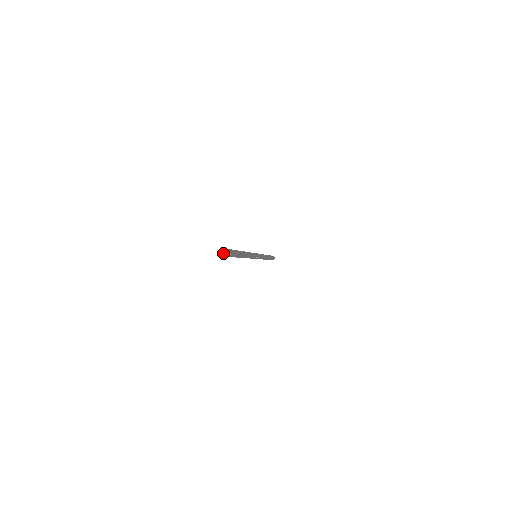
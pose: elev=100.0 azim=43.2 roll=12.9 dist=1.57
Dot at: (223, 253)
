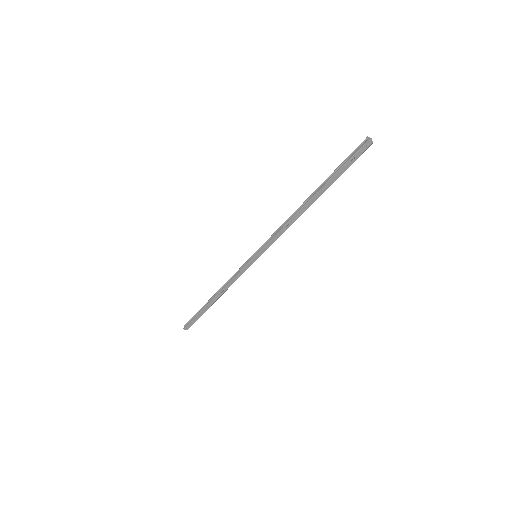
Dot at: (370, 140)
